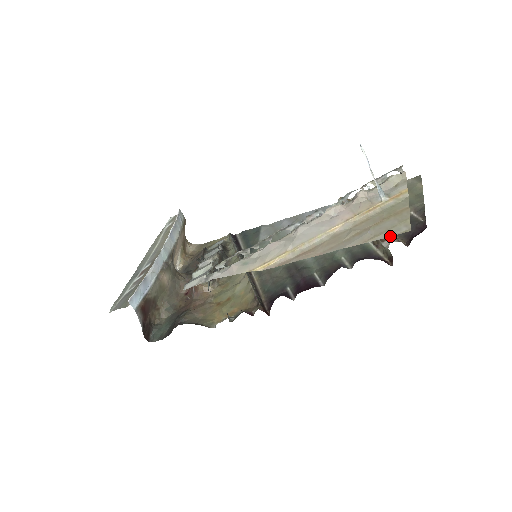
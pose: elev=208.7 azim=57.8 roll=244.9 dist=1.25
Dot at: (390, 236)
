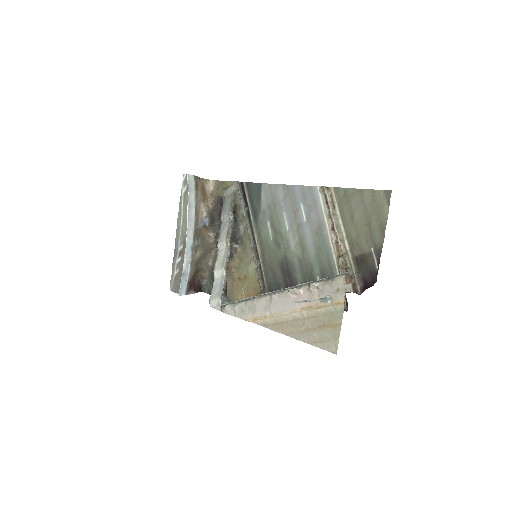
Dot at: occluded
